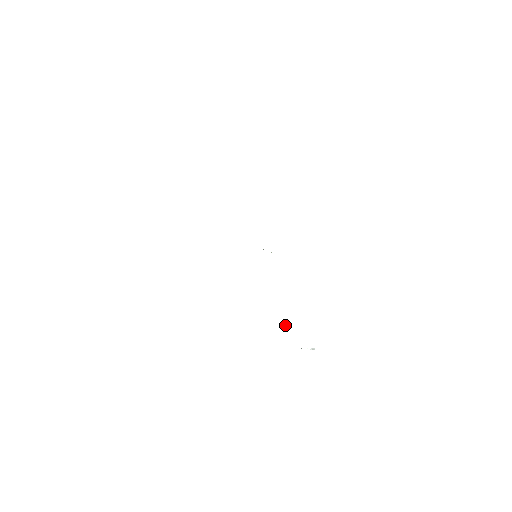
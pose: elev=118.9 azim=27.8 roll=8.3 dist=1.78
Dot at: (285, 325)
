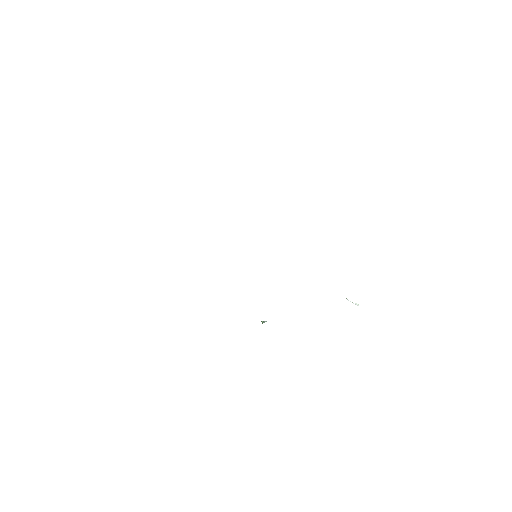
Dot at: (263, 322)
